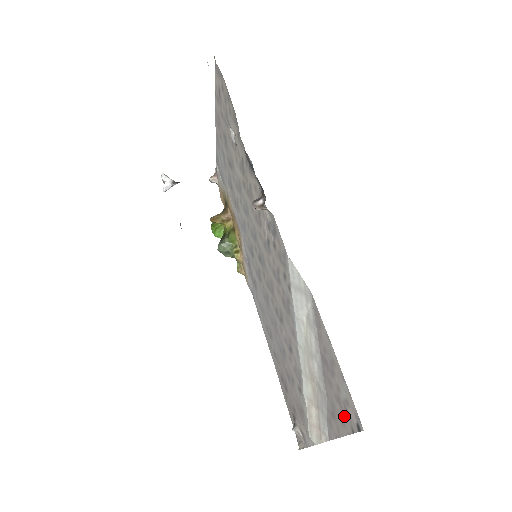
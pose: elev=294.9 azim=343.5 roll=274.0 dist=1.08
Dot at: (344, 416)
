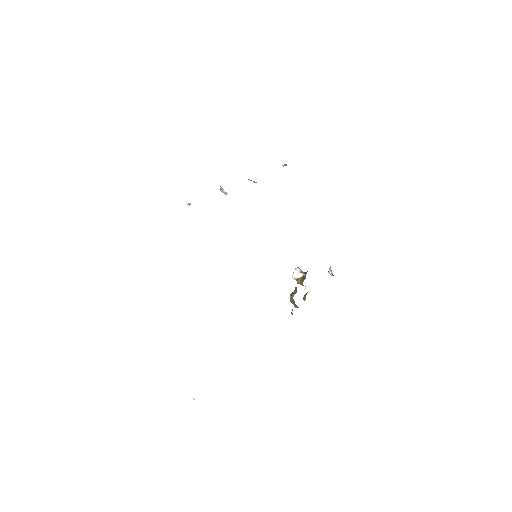
Dot at: occluded
